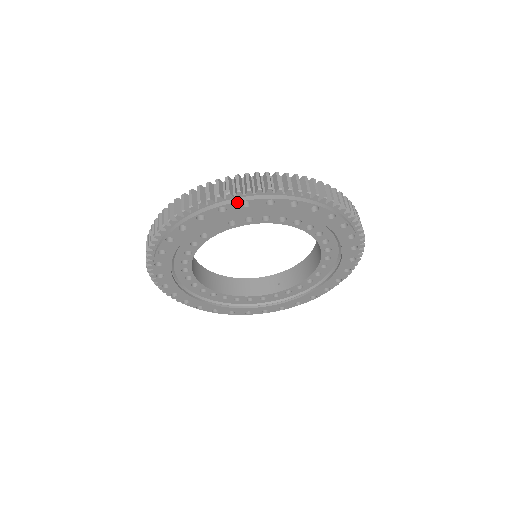
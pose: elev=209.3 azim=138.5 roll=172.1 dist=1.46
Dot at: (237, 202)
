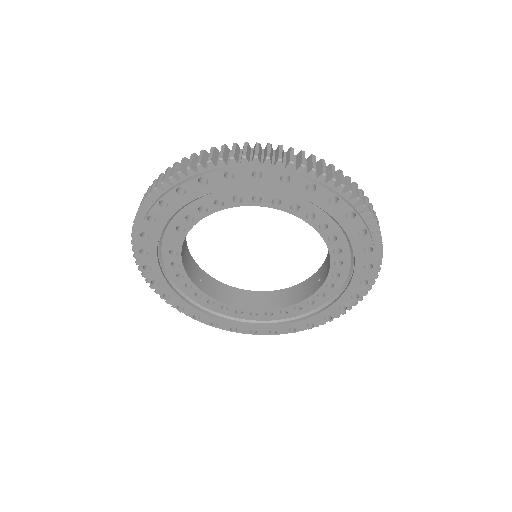
Dot at: (154, 206)
